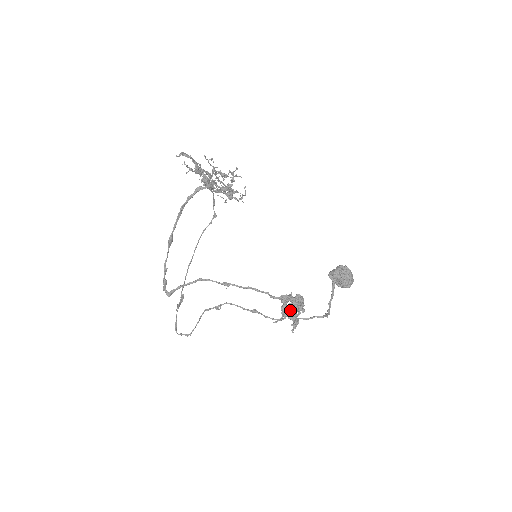
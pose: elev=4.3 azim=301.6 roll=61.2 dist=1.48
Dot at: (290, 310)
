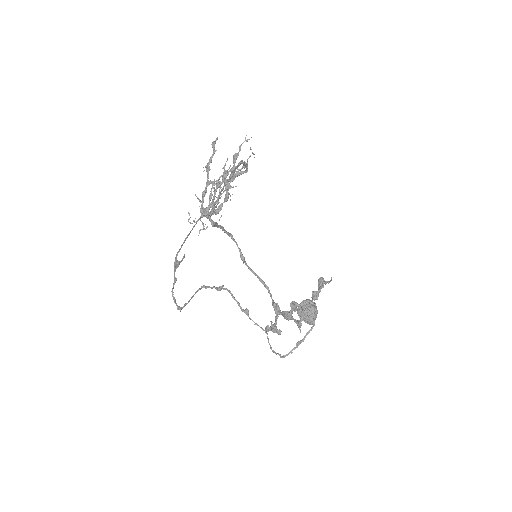
Dot at: (323, 287)
